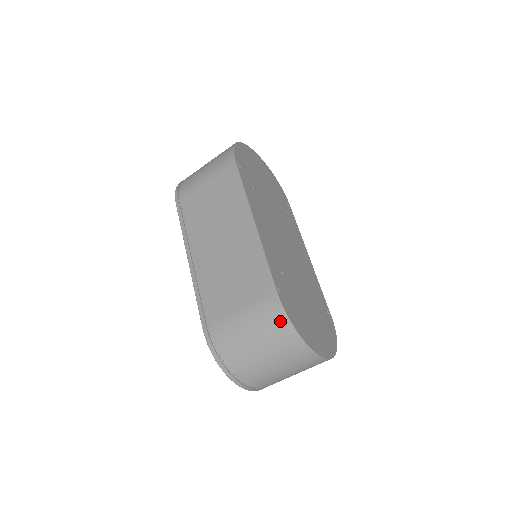
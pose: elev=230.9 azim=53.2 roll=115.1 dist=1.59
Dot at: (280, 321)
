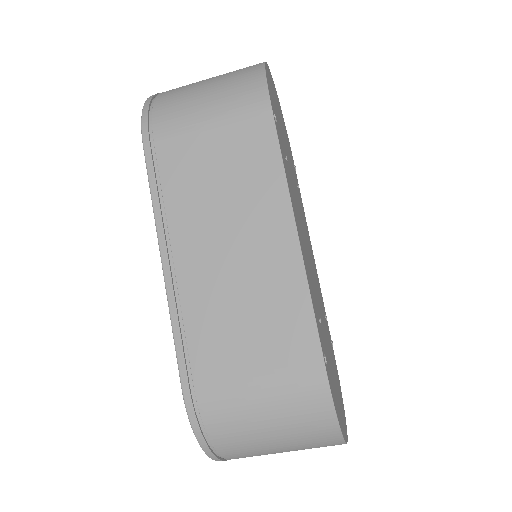
Dot at: (320, 411)
